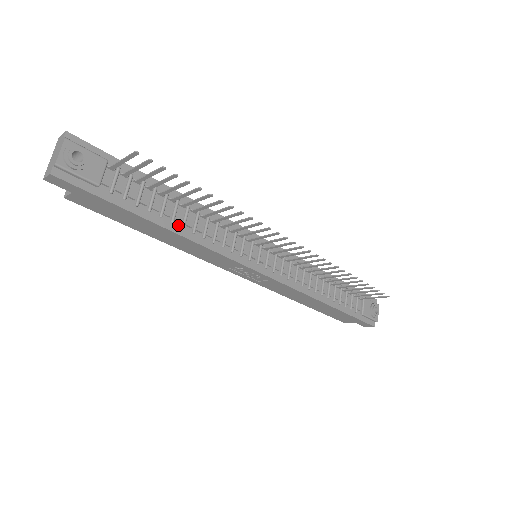
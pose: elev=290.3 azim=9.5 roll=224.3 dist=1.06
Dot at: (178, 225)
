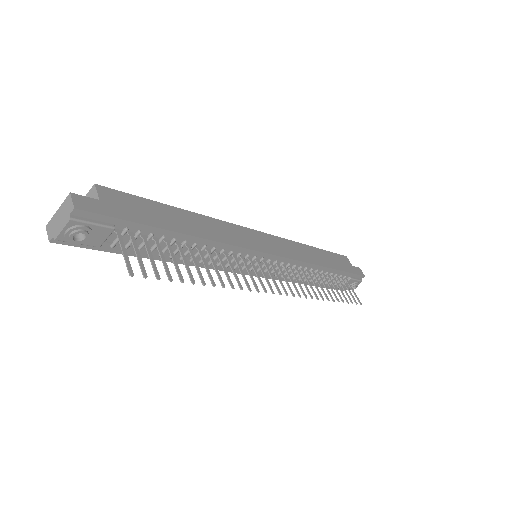
Dot at: (177, 257)
